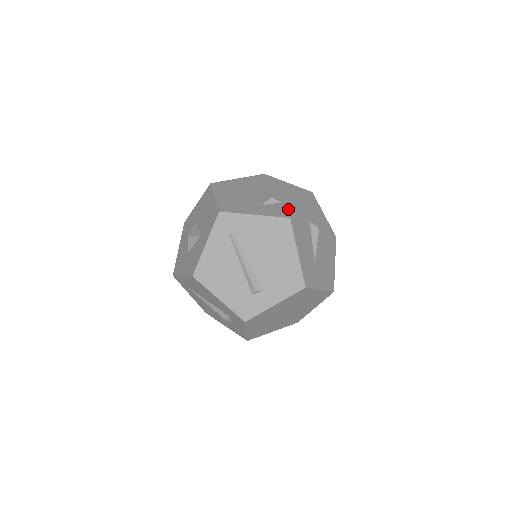
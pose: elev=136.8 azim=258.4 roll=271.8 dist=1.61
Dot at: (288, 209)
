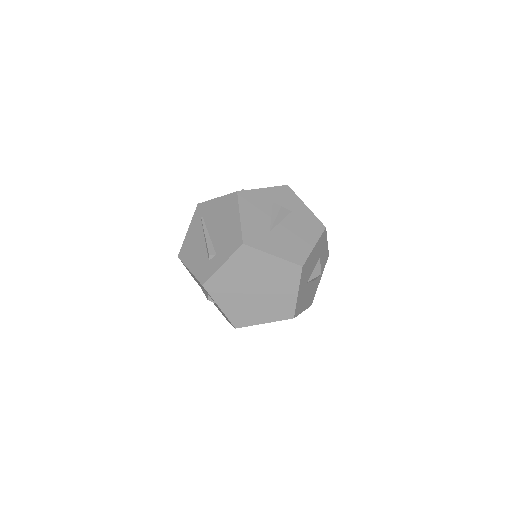
Dot at: occluded
